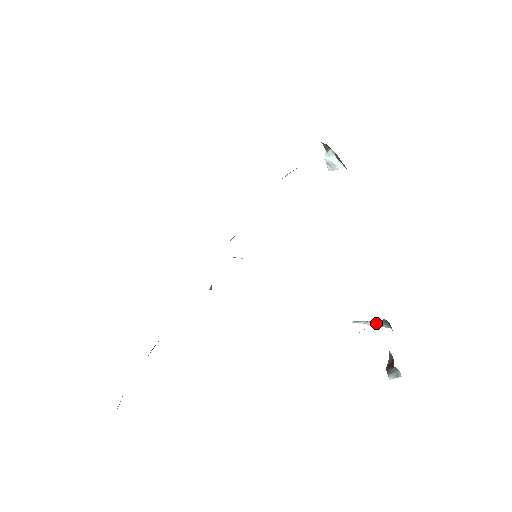
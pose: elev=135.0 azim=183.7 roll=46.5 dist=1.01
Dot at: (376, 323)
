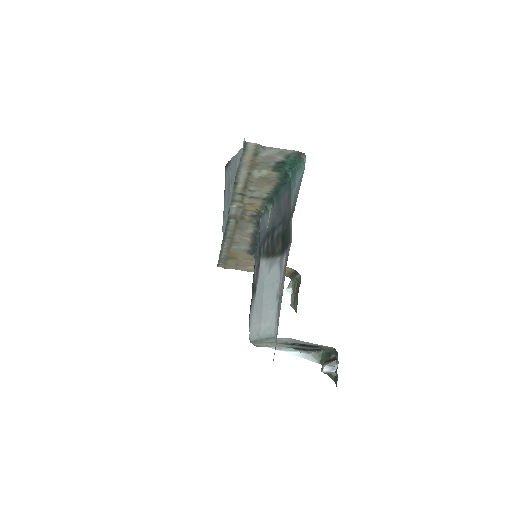
Dot at: (308, 355)
